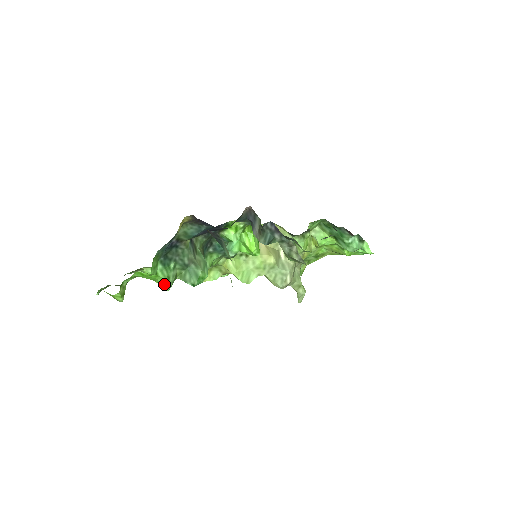
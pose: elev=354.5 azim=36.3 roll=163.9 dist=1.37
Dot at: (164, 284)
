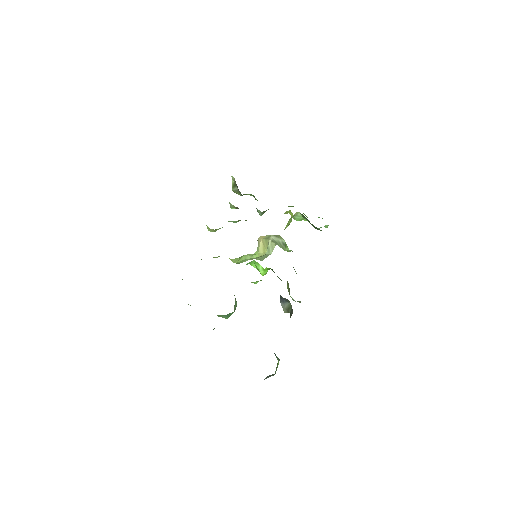
Dot at: occluded
